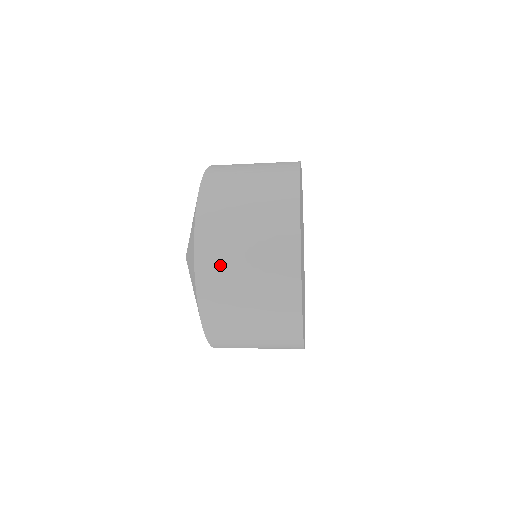
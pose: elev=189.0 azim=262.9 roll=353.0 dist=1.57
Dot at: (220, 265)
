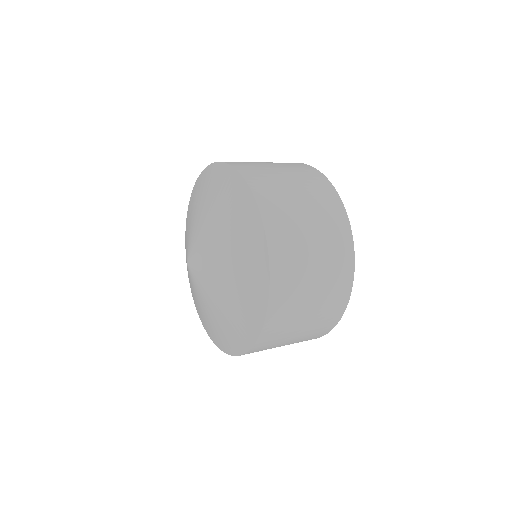
Dot at: (271, 345)
